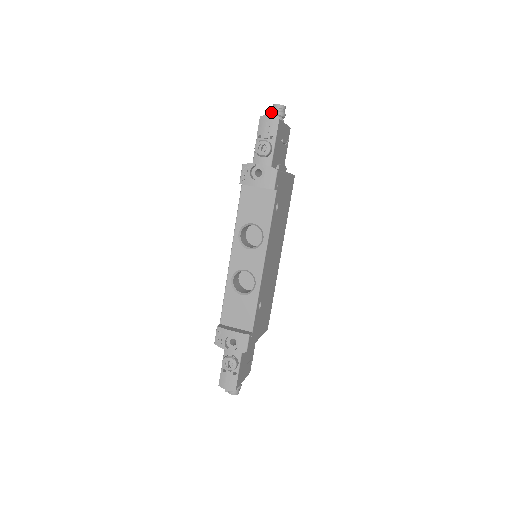
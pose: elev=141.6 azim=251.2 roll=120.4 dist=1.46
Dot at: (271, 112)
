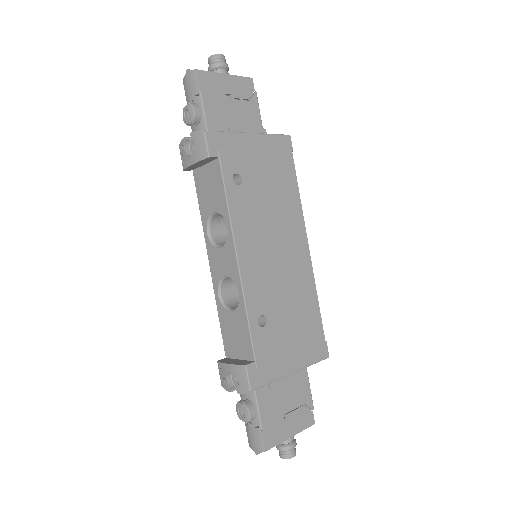
Dot at: (208, 70)
